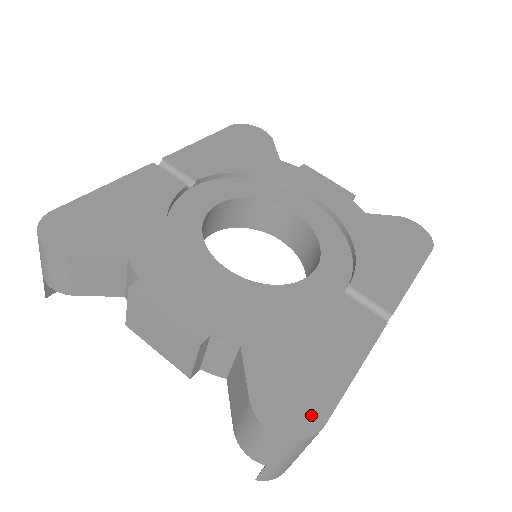
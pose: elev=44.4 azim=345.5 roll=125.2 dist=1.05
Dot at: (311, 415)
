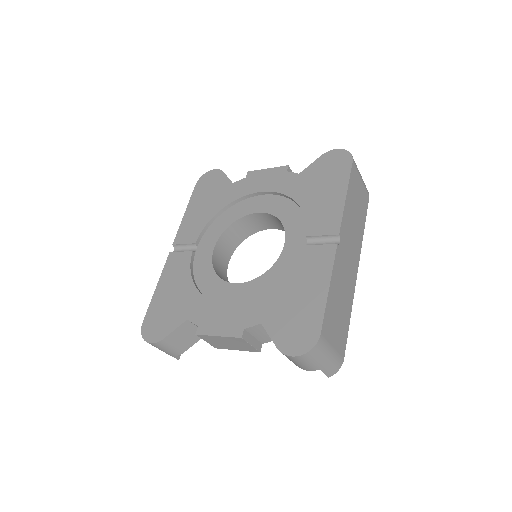
Dot at: (311, 334)
